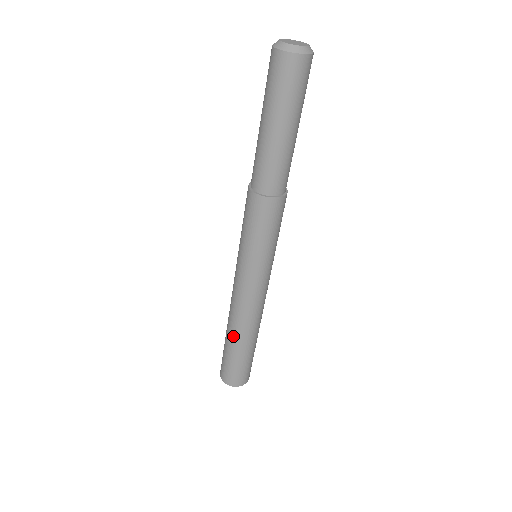
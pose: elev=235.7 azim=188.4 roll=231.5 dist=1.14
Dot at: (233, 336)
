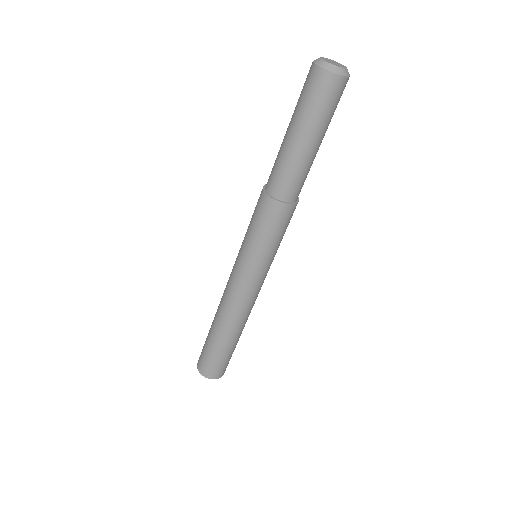
Dot at: (219, 329)
